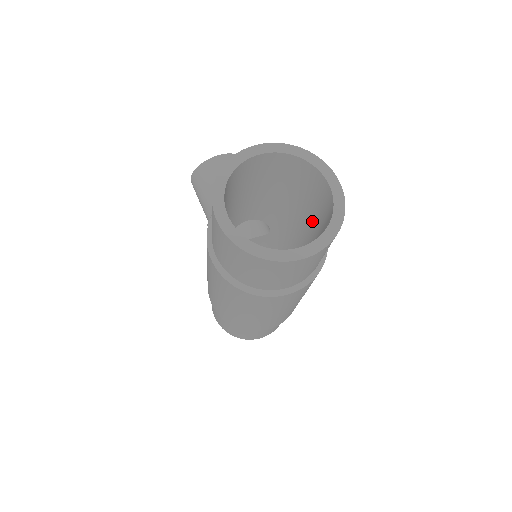
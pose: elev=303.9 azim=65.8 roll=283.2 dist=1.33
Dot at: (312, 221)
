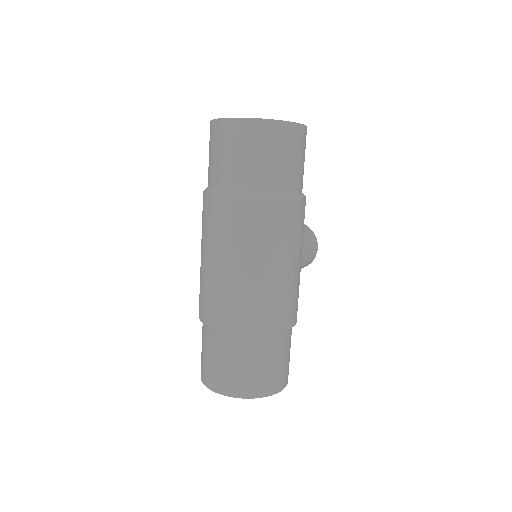
Dot at: occluded
